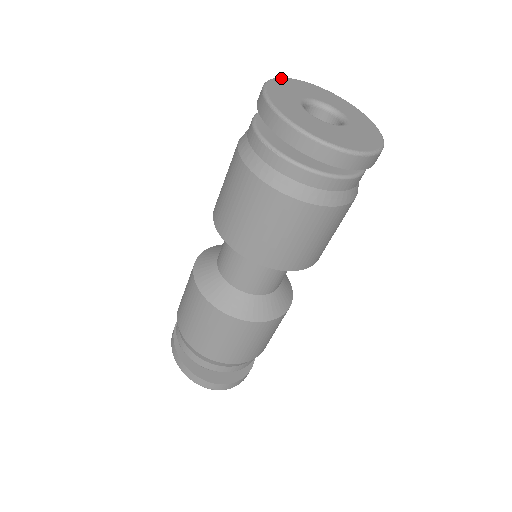
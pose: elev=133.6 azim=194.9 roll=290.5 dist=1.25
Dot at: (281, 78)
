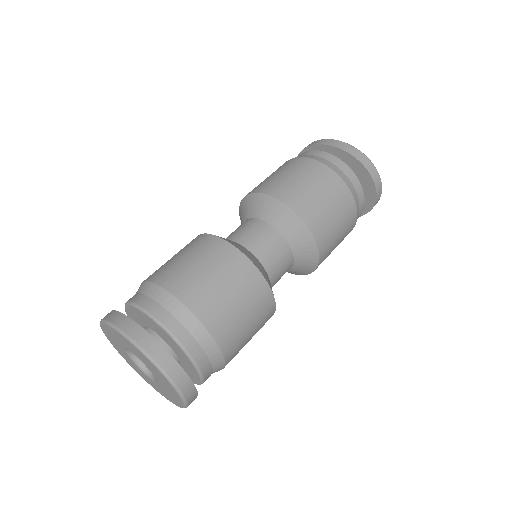
Dot at: occluded
